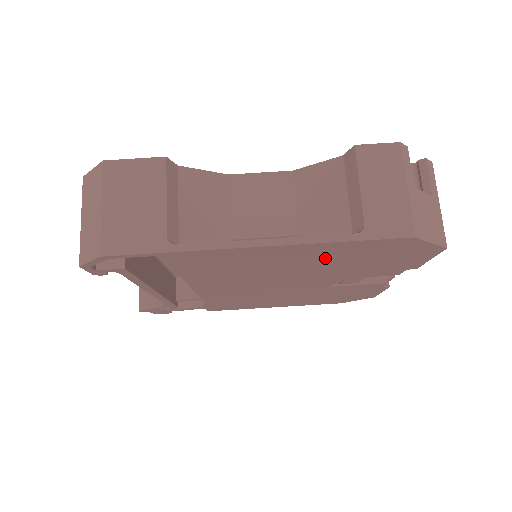
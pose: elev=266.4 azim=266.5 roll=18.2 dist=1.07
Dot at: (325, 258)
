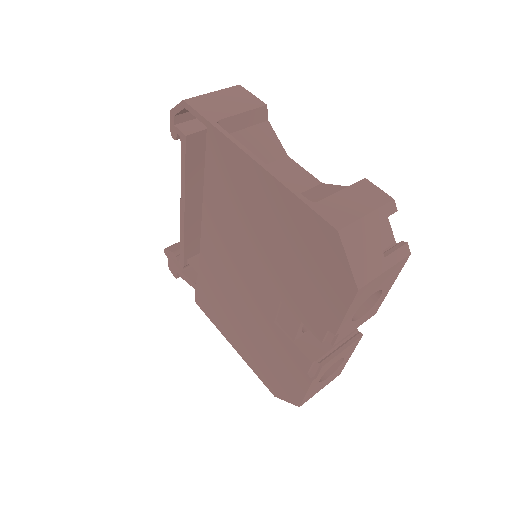
Dot at: (281, 228)
